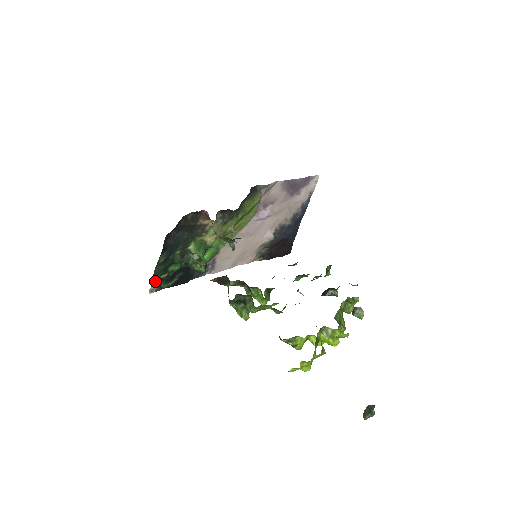
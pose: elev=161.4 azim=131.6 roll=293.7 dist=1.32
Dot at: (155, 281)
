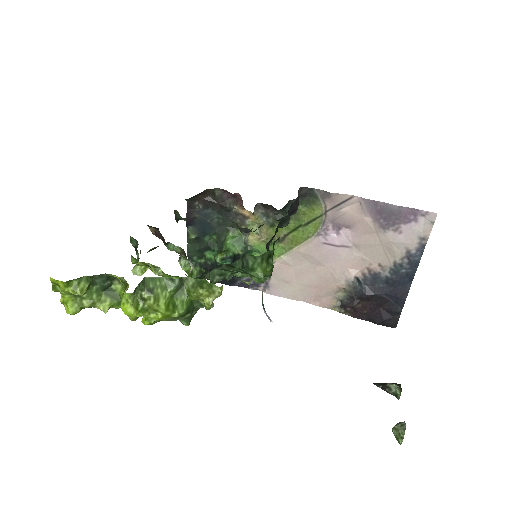
Dot at: (193, 263)
